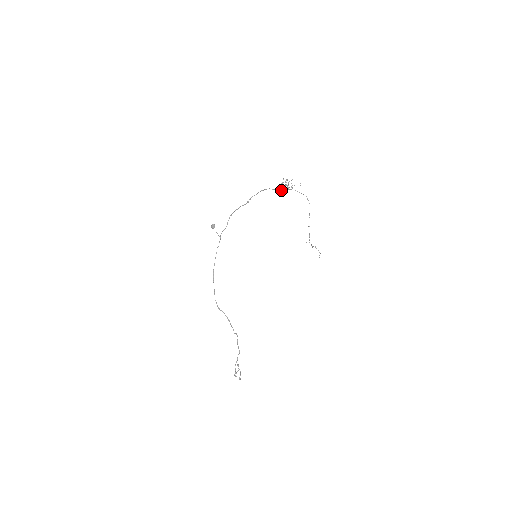
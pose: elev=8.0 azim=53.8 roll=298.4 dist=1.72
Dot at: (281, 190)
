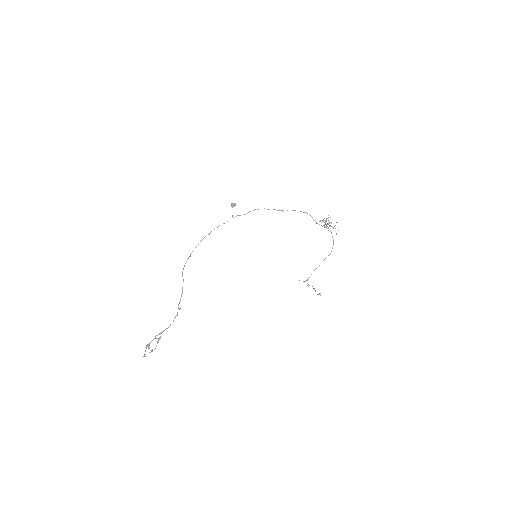
Dot at: occluded
